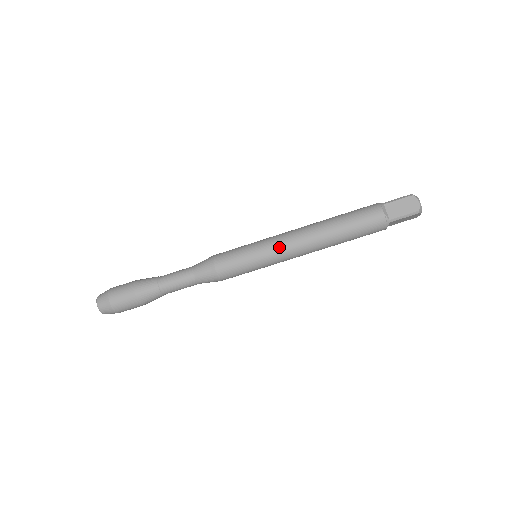
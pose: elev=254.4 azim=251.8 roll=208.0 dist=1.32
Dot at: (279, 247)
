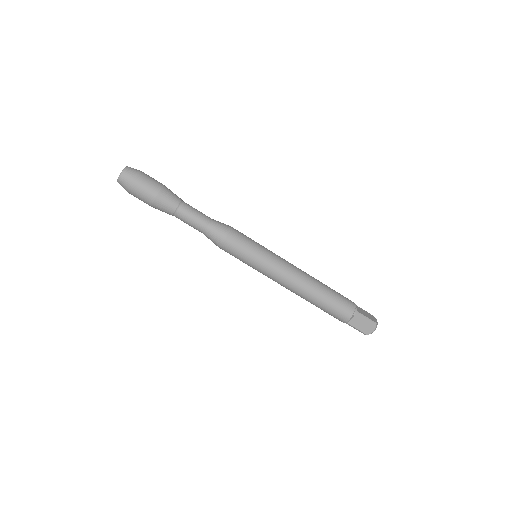
Dot at: (274, 273)
